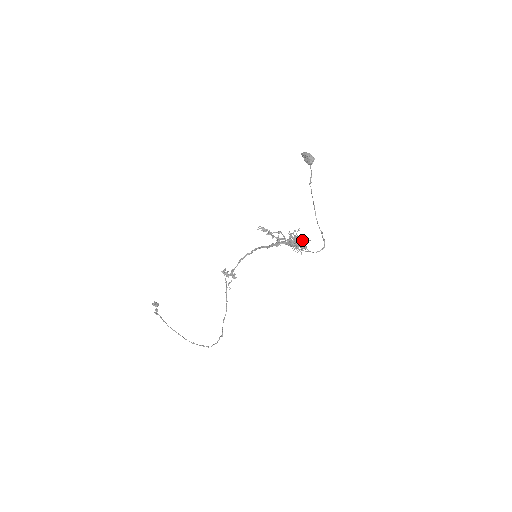
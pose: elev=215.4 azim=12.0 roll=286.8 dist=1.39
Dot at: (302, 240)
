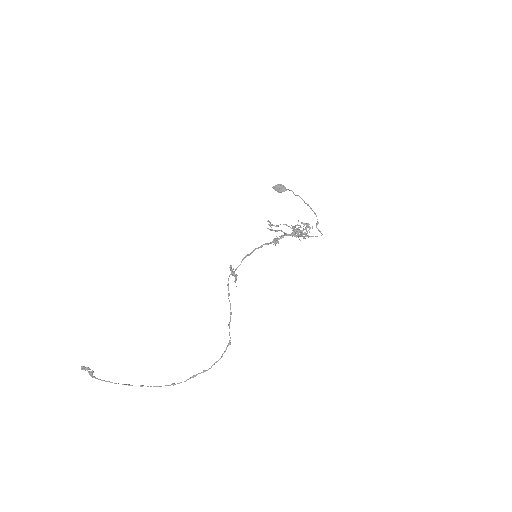
Dot at: occluded
